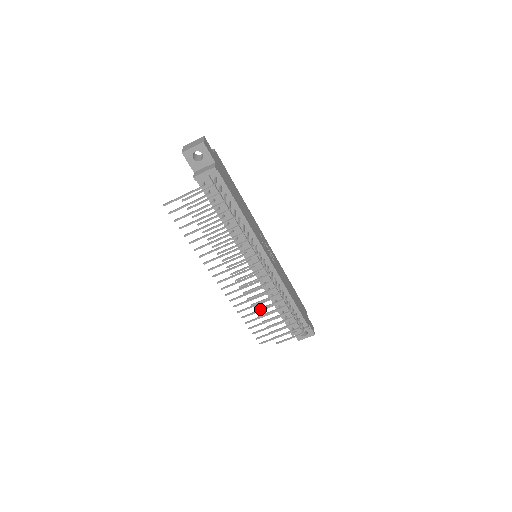
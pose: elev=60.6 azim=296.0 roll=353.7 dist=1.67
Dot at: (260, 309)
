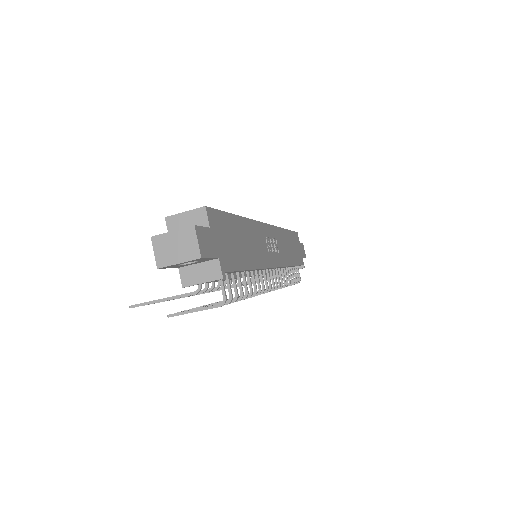
Dot at: occluded
